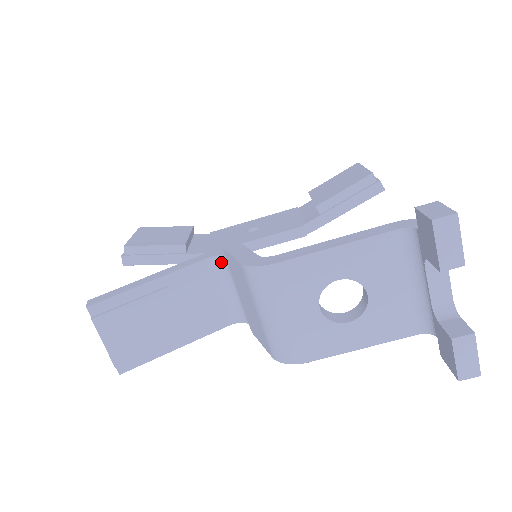
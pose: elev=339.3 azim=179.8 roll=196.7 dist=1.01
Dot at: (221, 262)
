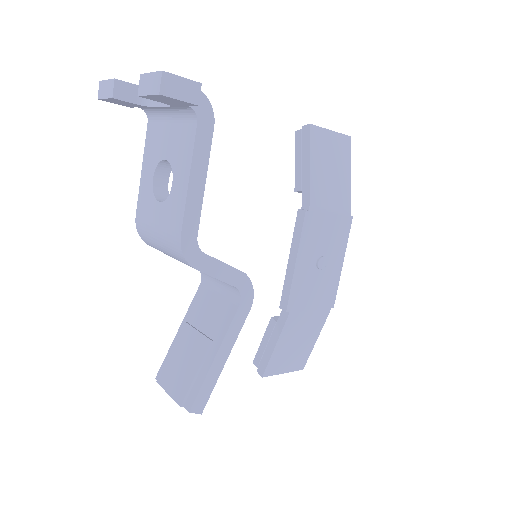
Dot at: (204, 275)
